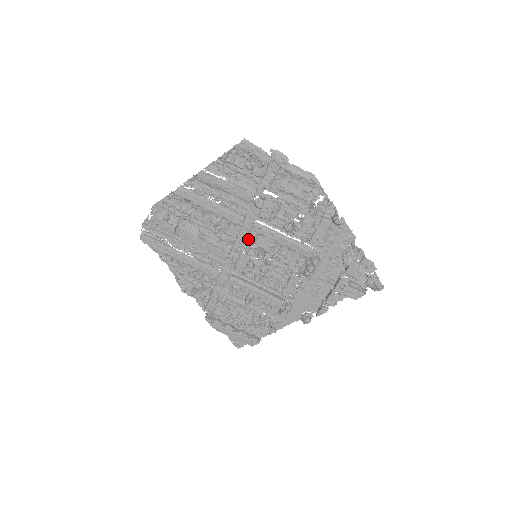
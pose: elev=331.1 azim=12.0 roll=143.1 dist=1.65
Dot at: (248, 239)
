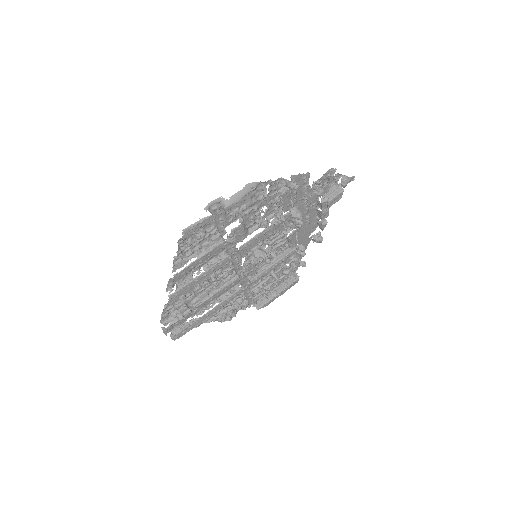
Dot at: (241, 256)
